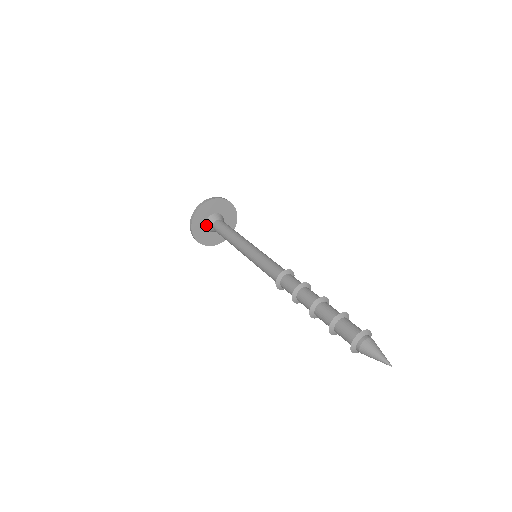
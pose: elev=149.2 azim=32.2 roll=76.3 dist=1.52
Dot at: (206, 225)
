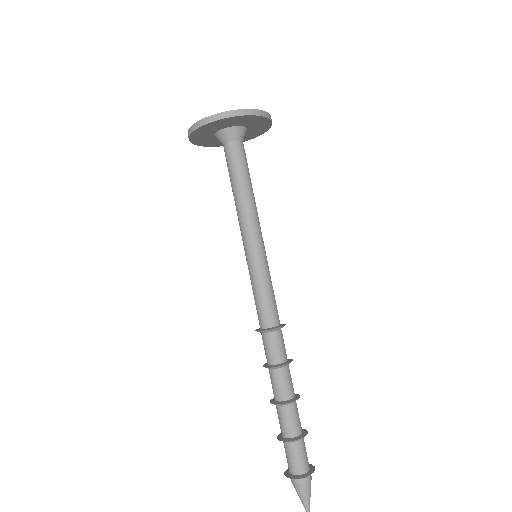
Dot at: occluded
